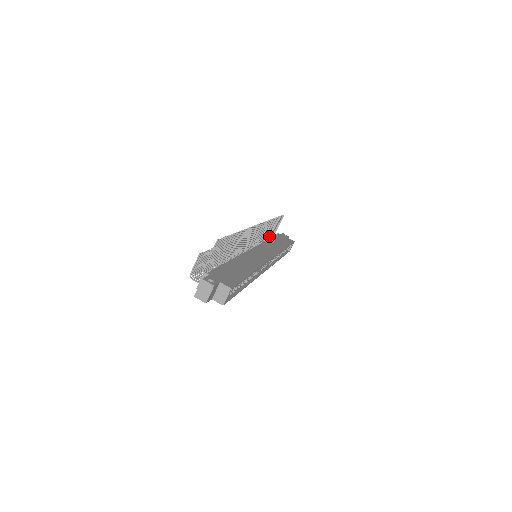
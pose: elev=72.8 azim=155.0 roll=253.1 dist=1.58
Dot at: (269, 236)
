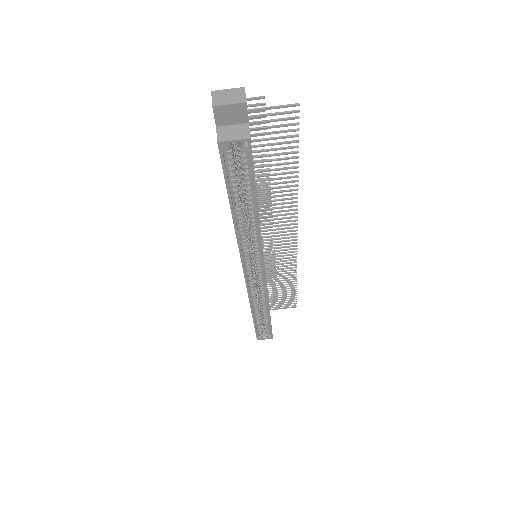
Dot at: occluded
